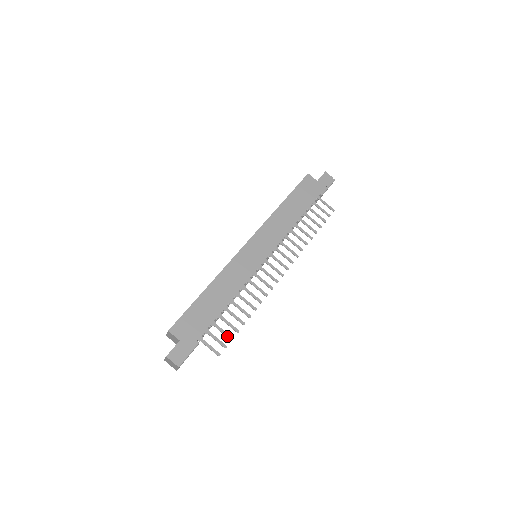
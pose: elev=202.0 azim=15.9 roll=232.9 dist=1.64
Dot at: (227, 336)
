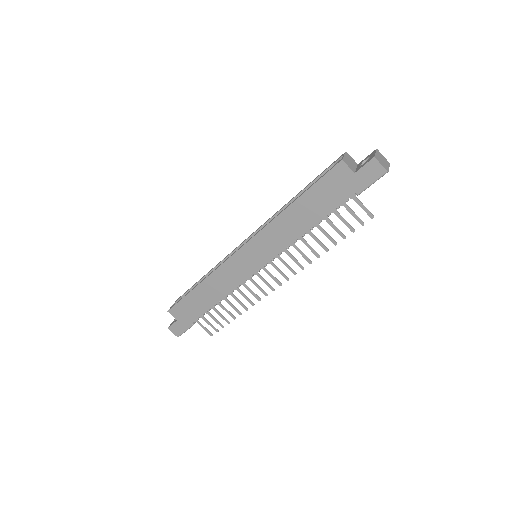
Dot at: (219, 324)
